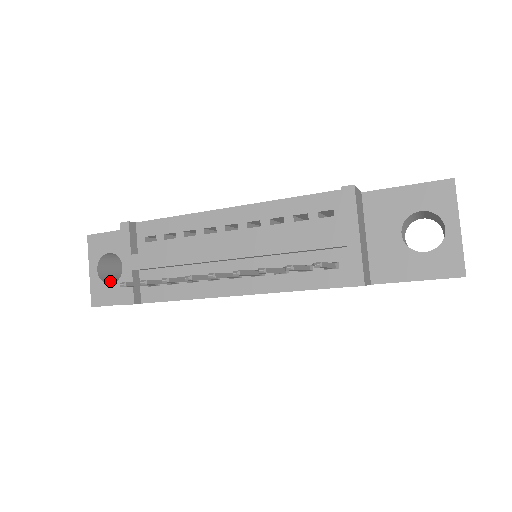
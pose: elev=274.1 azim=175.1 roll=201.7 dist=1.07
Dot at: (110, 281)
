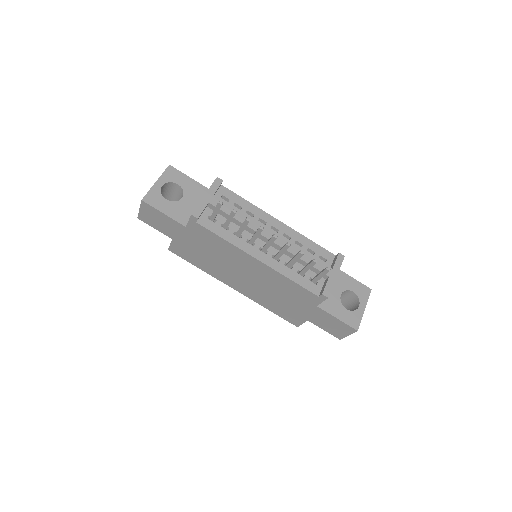
Dot at: occluded
